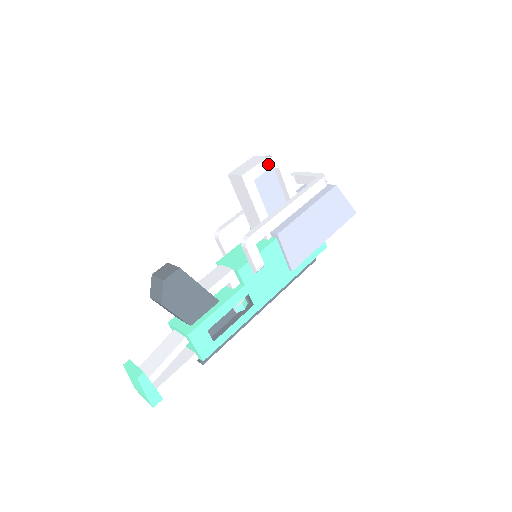
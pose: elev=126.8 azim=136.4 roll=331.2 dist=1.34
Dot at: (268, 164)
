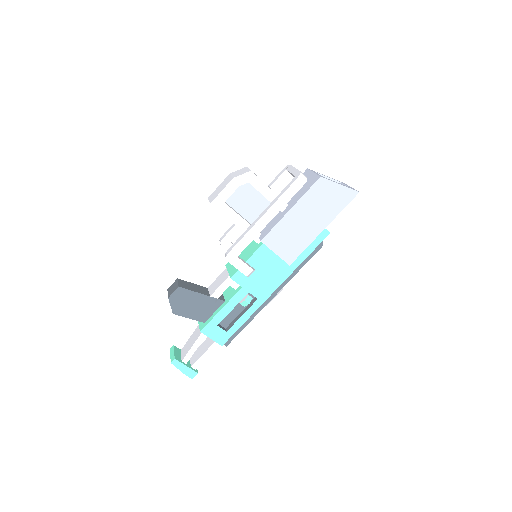
Dot at: (235, 184)
